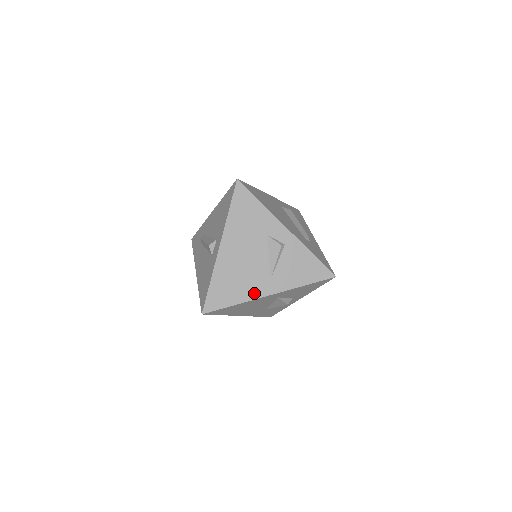
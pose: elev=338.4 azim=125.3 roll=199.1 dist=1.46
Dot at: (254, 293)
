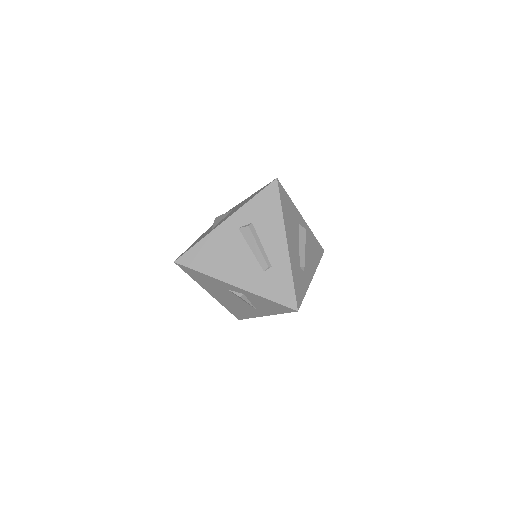
Dot at: (255, 314)
